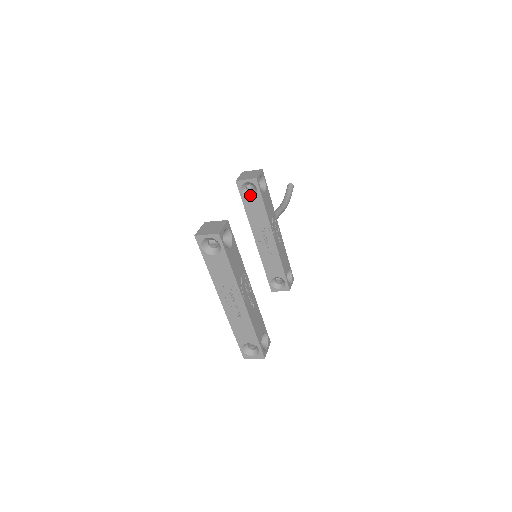
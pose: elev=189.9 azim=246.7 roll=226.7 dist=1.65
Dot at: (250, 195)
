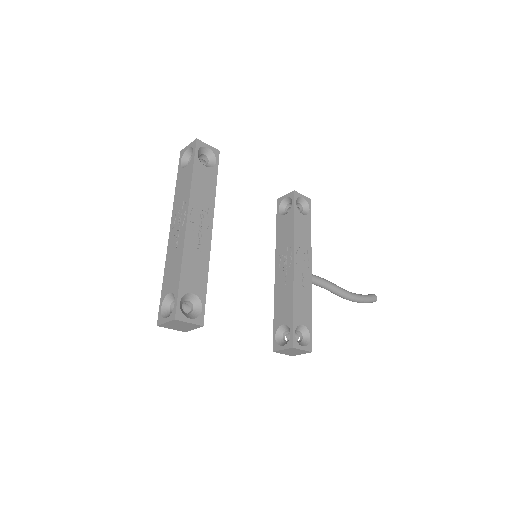
Dot at: (285, 213)
